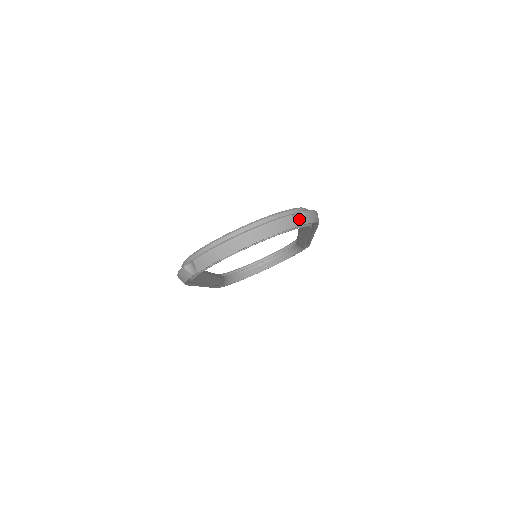
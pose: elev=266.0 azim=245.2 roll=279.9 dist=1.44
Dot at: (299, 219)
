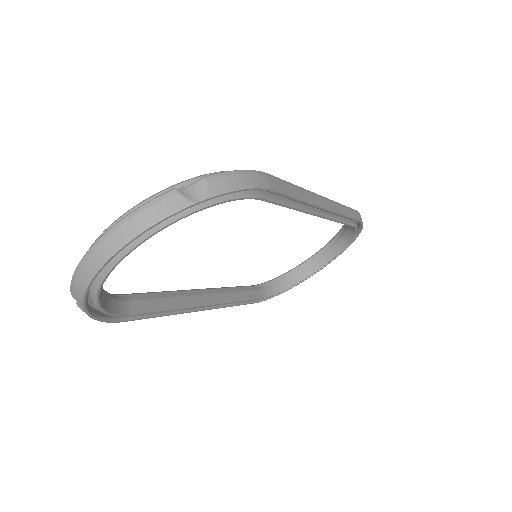
Dot at: (197, 192)
